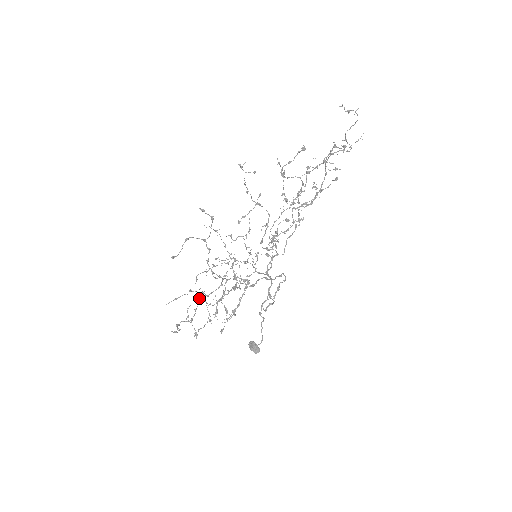
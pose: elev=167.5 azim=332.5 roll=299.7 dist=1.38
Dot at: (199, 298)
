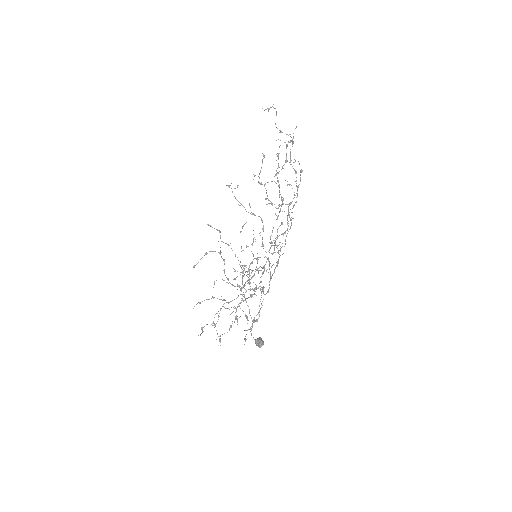
Dot at: occluded
